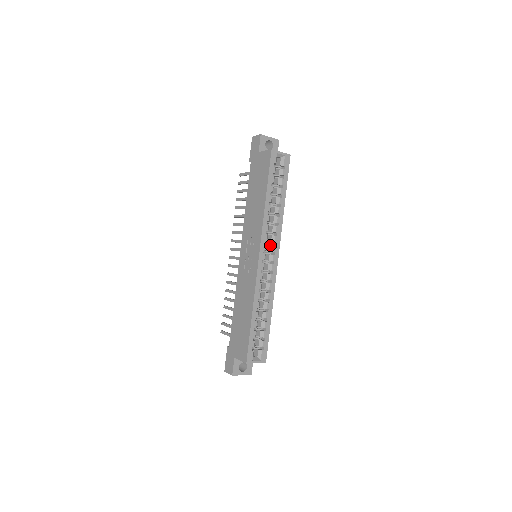
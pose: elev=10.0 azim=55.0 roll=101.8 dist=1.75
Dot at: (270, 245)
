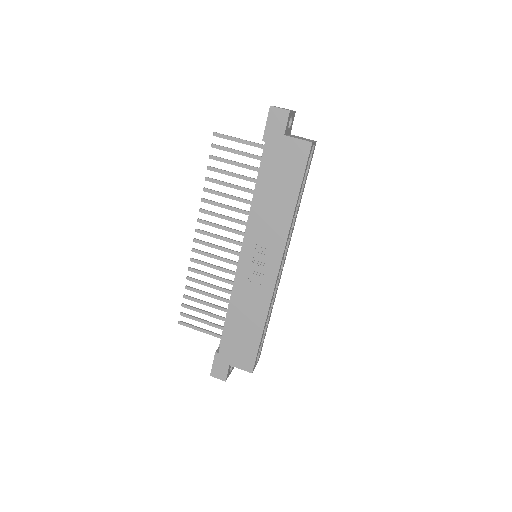
Dot at: occluded
